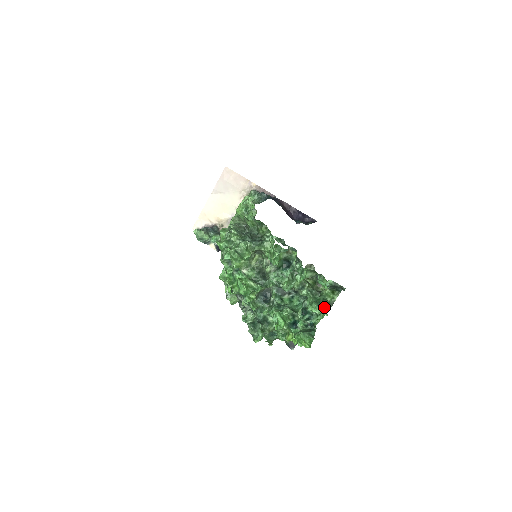
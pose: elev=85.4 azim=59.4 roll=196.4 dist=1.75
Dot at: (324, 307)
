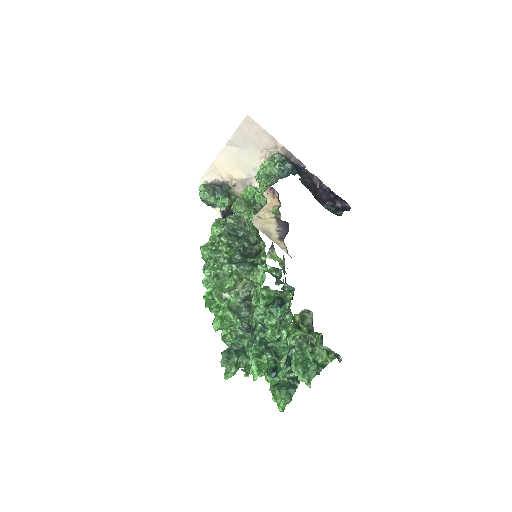
Dot at: (310, 373)
